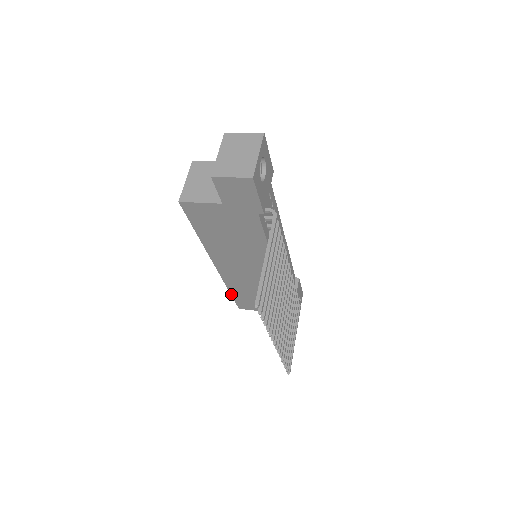
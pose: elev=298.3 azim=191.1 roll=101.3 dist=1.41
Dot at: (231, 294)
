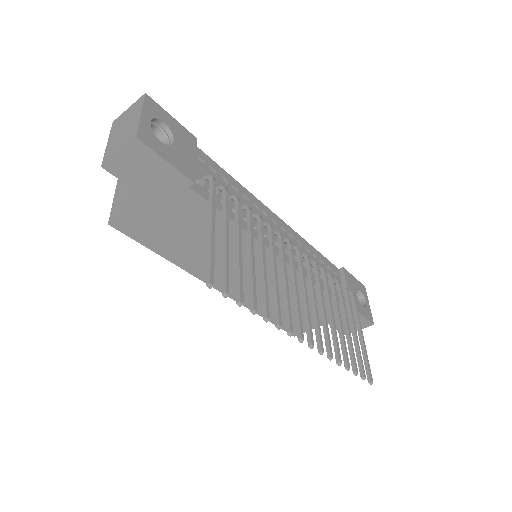
Dot at: (269, 321)
